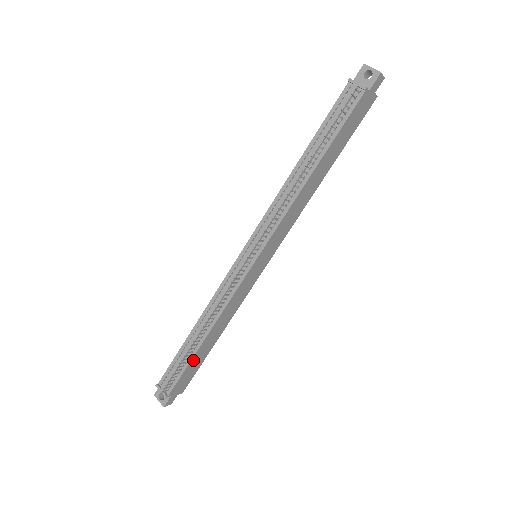
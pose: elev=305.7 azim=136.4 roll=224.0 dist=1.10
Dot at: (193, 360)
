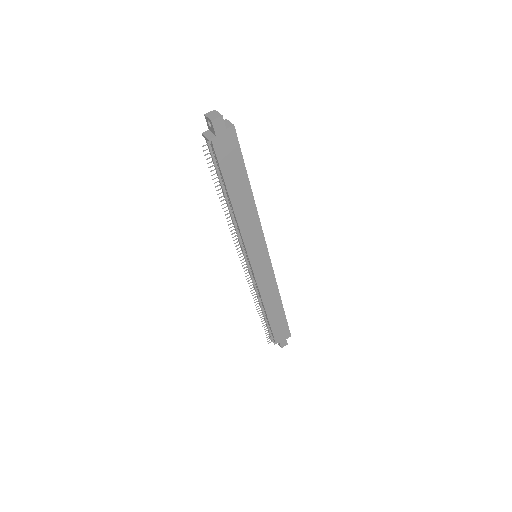
Dot at: (272, 323)
